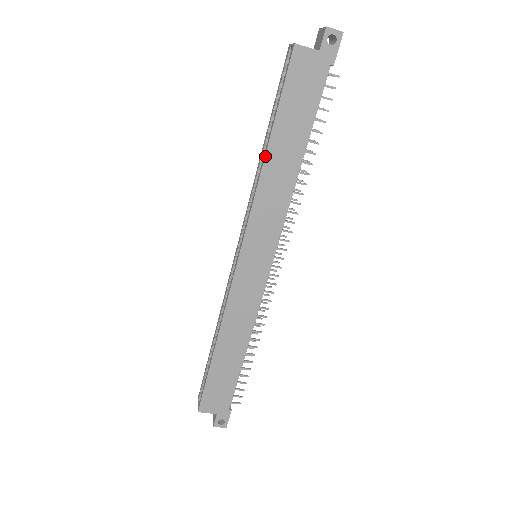
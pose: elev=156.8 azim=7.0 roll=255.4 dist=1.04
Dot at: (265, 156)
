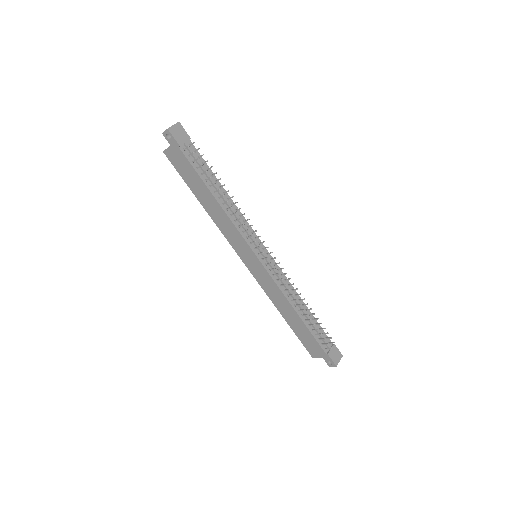
Dot at: (204, 208)
